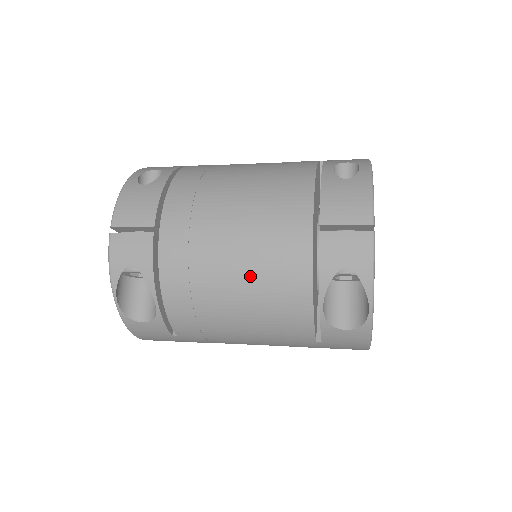
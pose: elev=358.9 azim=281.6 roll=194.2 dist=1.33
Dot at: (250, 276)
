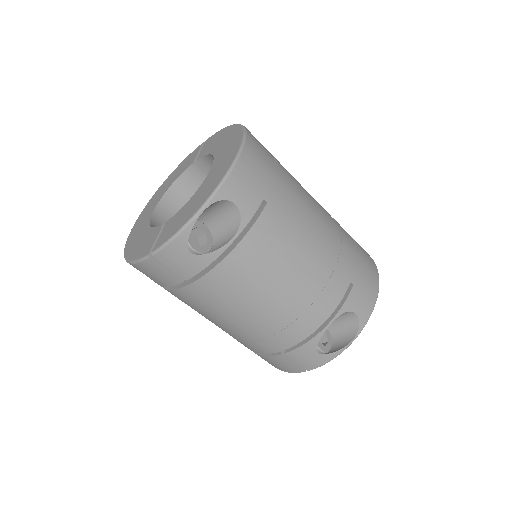
Dot at: occluded
